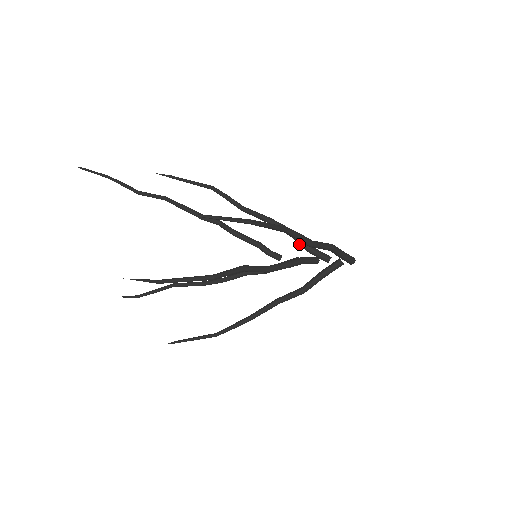
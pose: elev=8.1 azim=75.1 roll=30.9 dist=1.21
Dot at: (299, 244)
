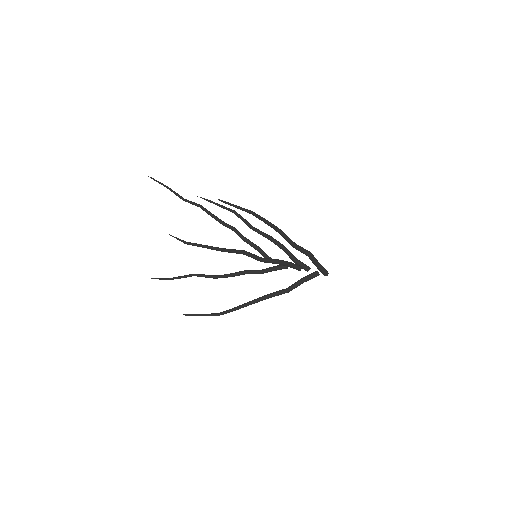
Dot at: (289, 257)
